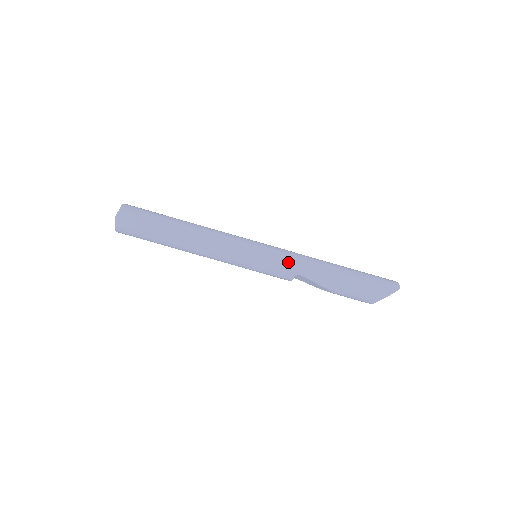
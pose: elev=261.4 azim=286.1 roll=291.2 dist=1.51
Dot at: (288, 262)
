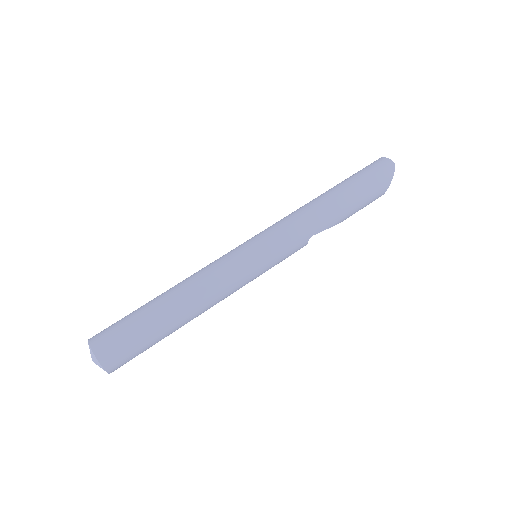
Dot at: (294, 236)
